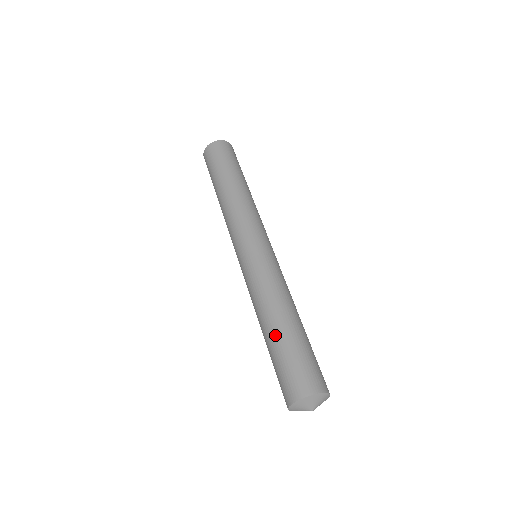
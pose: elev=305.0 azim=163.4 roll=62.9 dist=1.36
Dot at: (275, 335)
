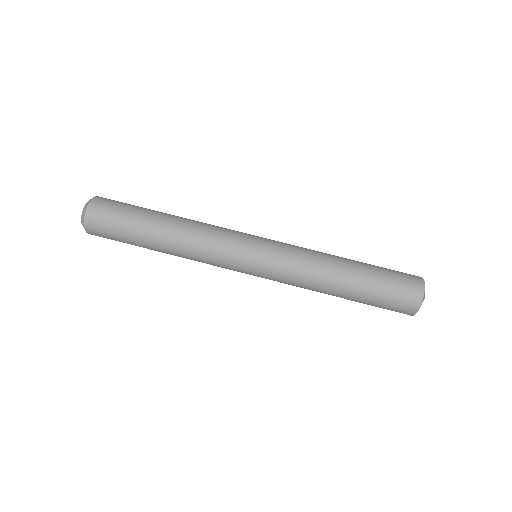
Dot at: (359, 279)
